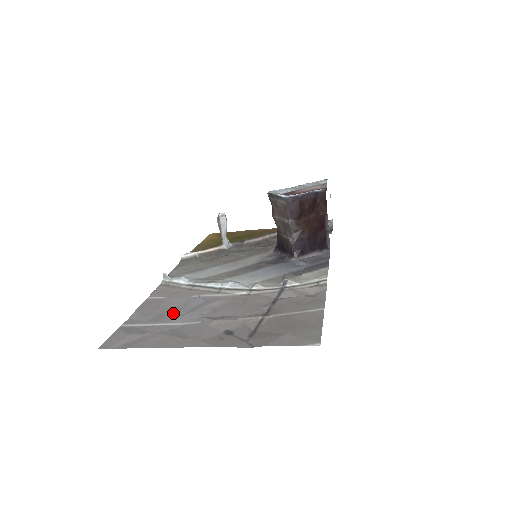
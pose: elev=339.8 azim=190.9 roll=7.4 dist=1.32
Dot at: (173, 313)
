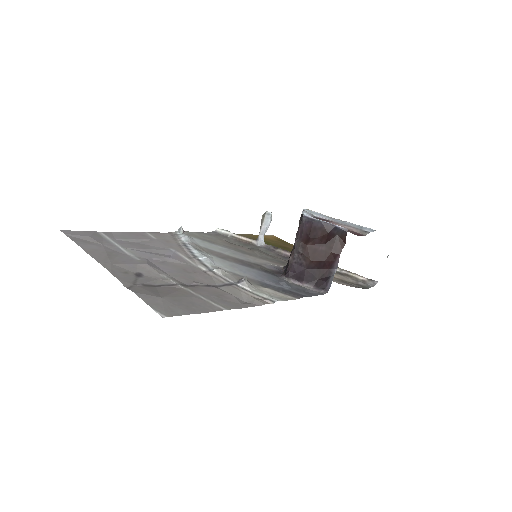
Dot at: (138, 246)
